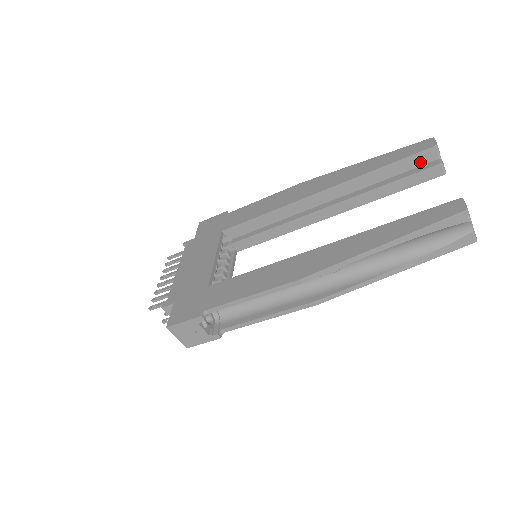
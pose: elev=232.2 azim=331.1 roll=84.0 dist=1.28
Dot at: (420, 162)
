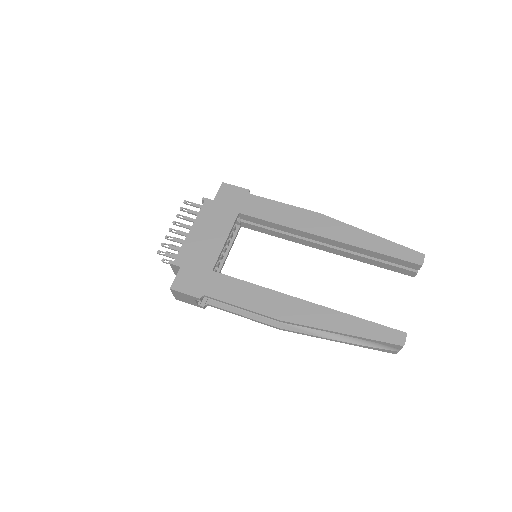
Dot at: (405, 265)
